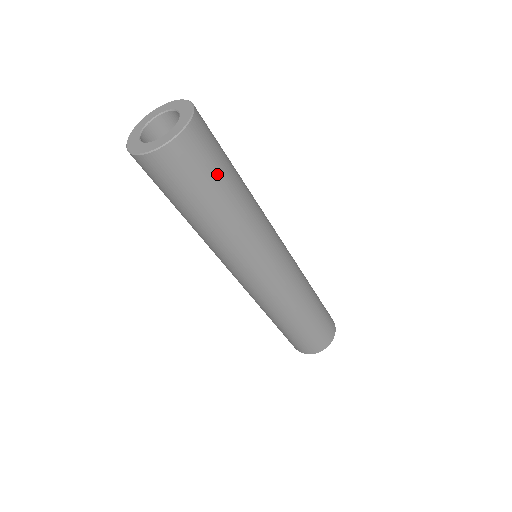
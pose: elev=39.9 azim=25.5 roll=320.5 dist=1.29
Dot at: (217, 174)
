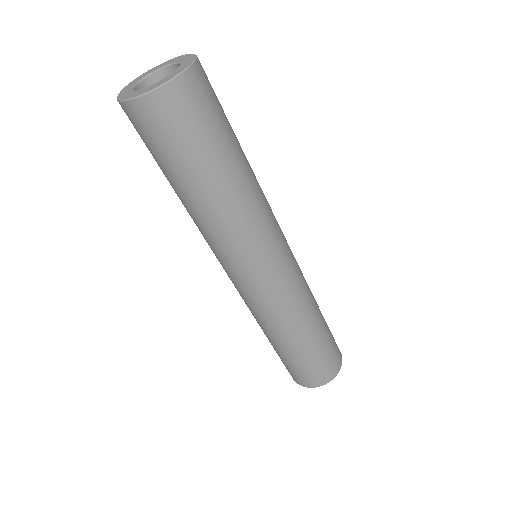
Dot at: (198, 150)
